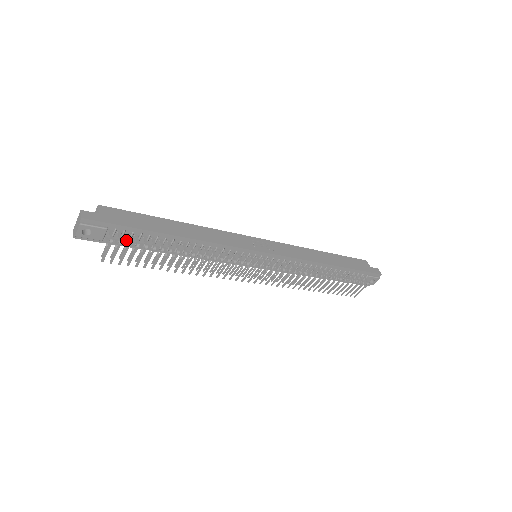
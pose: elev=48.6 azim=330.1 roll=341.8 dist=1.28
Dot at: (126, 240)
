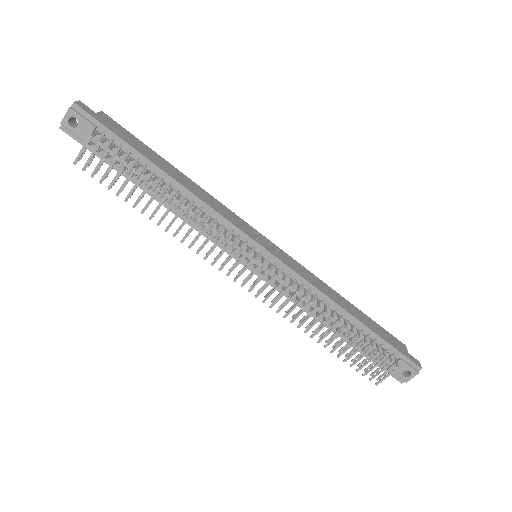
Dot at: (112, 156)
